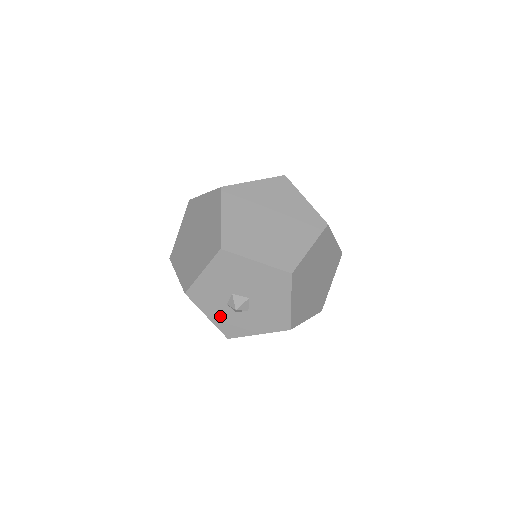
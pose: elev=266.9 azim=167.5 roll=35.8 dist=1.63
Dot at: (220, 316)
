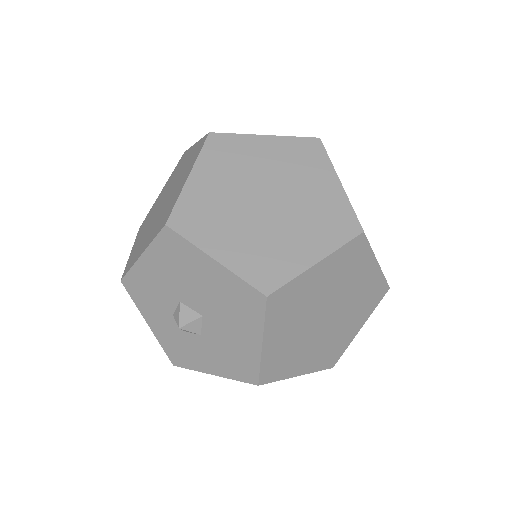
Dot at: (164, 329)
